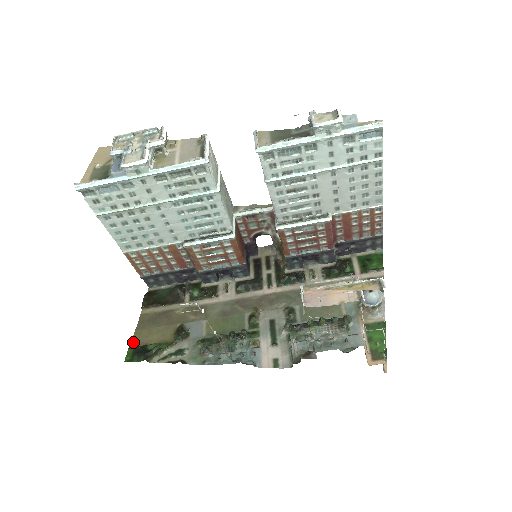
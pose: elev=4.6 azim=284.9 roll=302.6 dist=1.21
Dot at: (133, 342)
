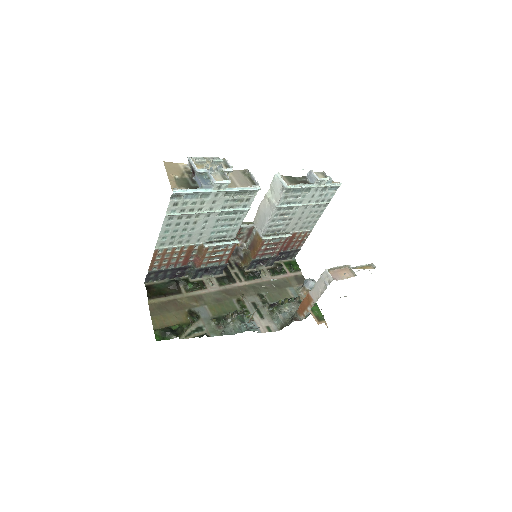
Dot at: (155, 326)
